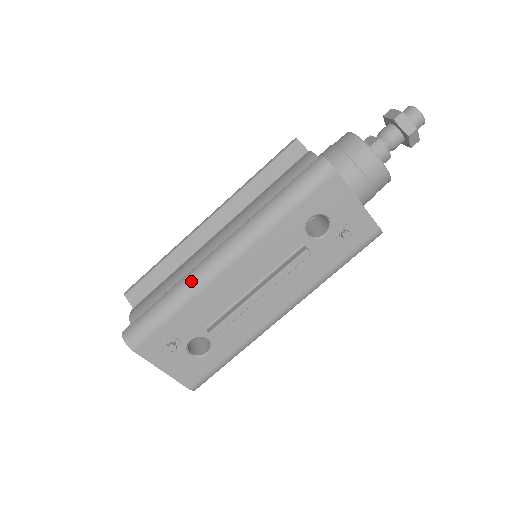
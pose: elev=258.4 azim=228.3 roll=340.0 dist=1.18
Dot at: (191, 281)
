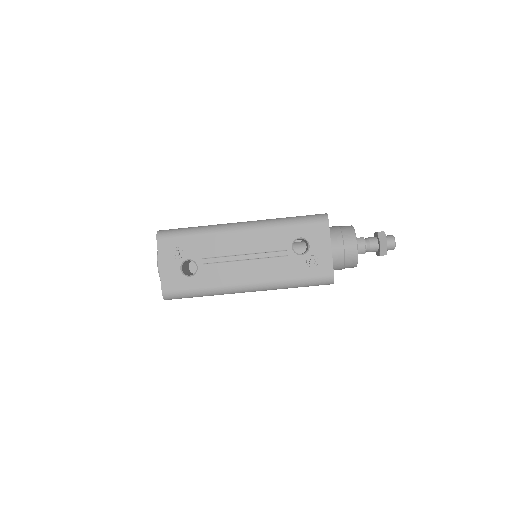
Dot at: (216, 226)
